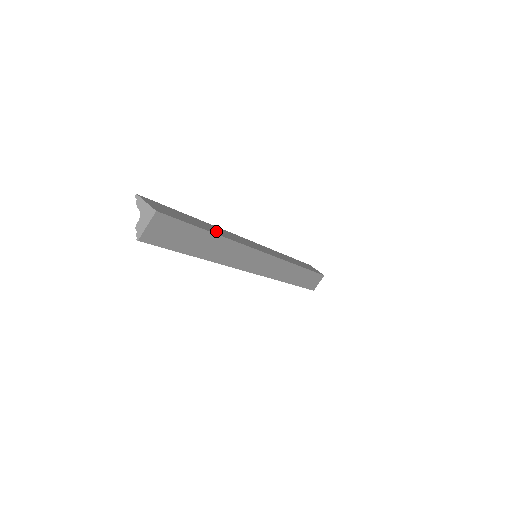
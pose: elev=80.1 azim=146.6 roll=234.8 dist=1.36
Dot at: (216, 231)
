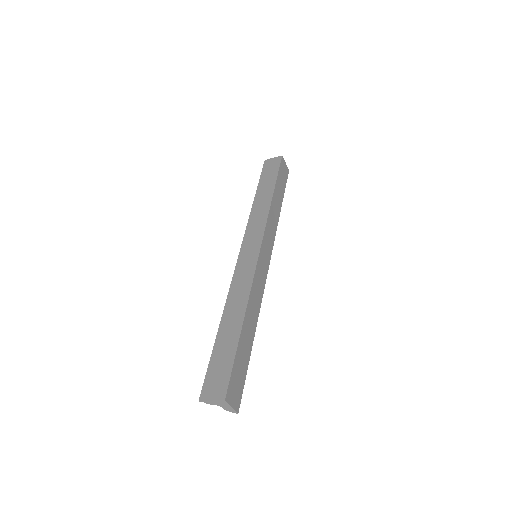
Dot at: (237, 315)
